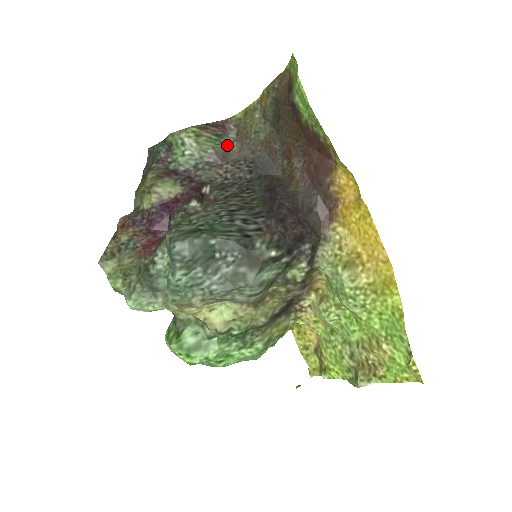
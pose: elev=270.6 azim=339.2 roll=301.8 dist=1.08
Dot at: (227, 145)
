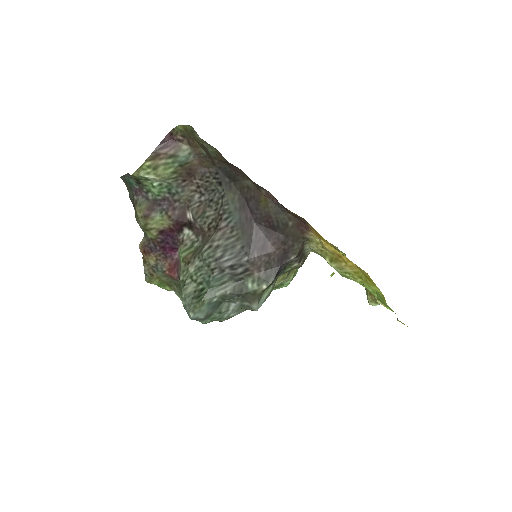
Dot at: (186, 163)
